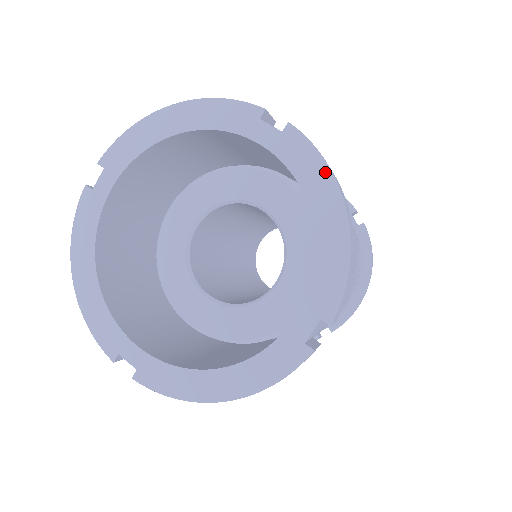
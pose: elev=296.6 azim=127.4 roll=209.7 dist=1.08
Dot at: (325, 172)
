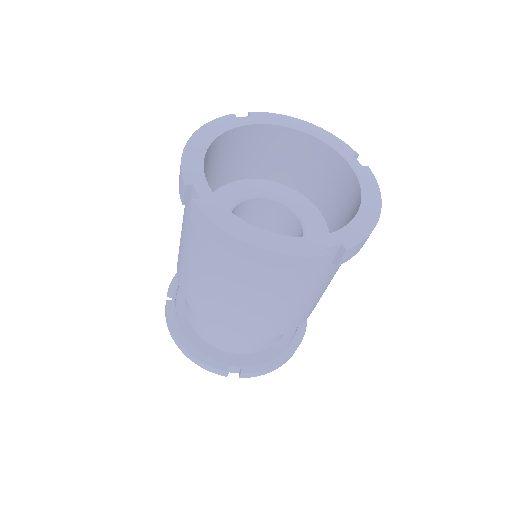
Dot at: (377, 192)
